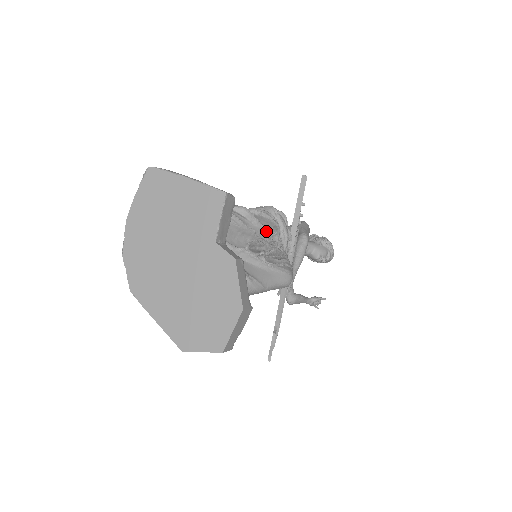
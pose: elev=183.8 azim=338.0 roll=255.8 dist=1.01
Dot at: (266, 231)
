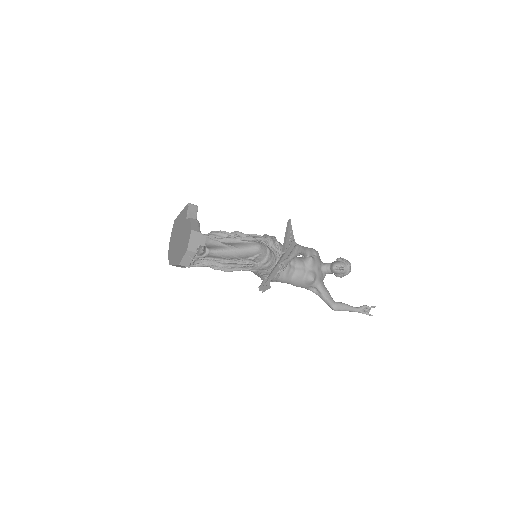
Dot at: occluded
